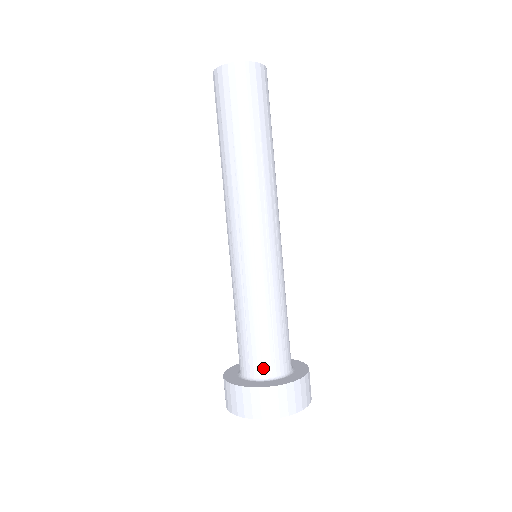
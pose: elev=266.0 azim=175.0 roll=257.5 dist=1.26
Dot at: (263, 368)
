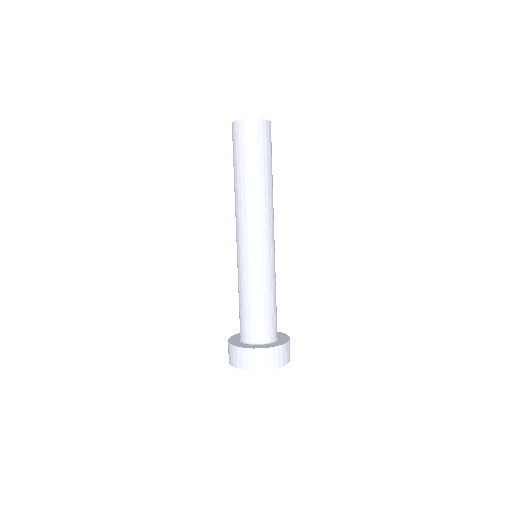
Dot at: (274, 333)
